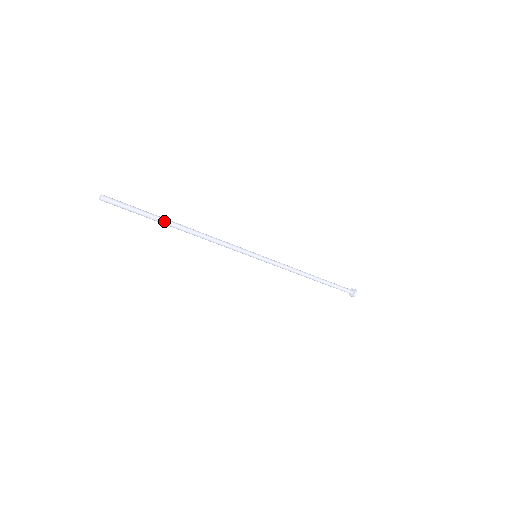
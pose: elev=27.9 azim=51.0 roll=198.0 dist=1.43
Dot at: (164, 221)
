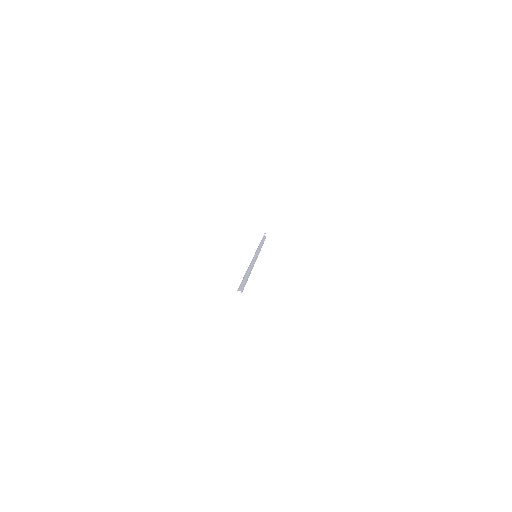
Dot at: (248, 277)
